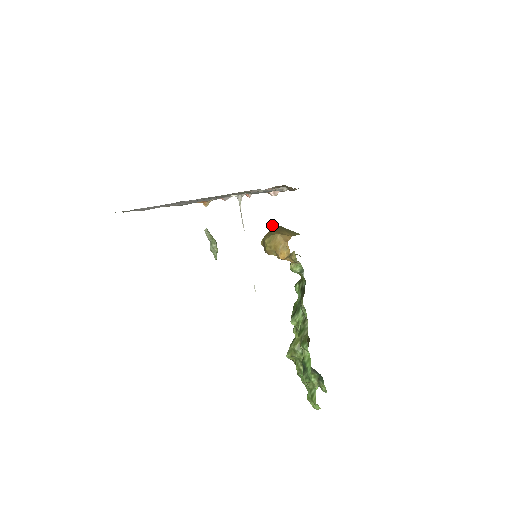
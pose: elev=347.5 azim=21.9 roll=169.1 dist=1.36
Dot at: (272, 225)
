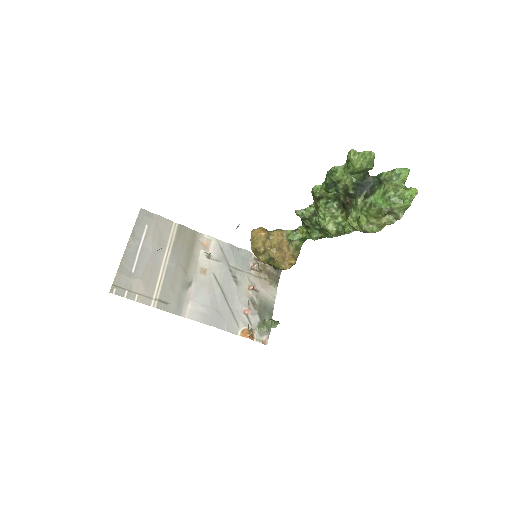
Dot at: occluded
